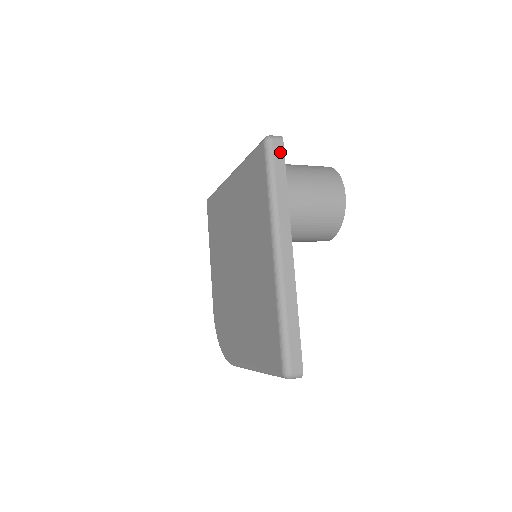
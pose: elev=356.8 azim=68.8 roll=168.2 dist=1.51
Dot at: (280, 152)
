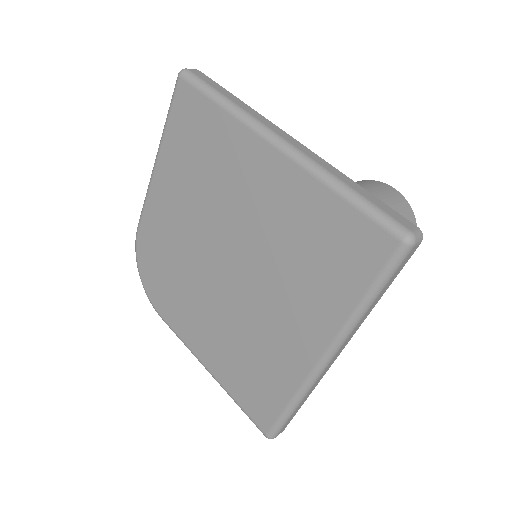
Dot at: (408, 259)
